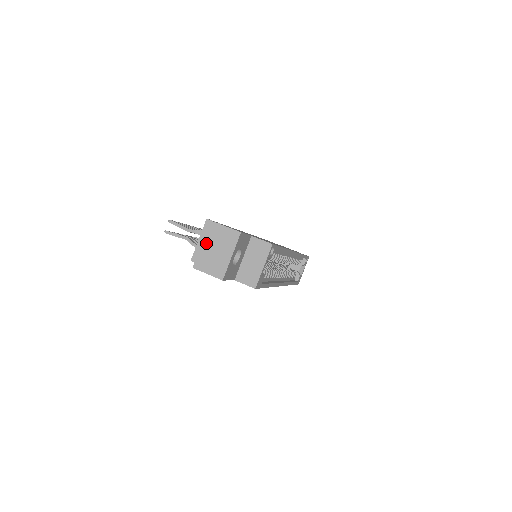
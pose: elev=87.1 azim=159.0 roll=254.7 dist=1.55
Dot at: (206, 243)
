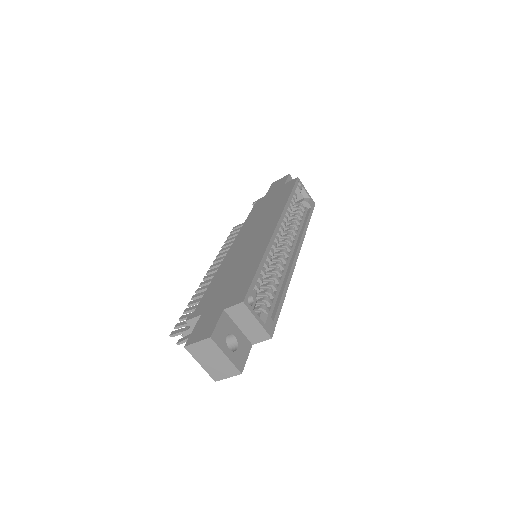
Dot at: (201, 362)
